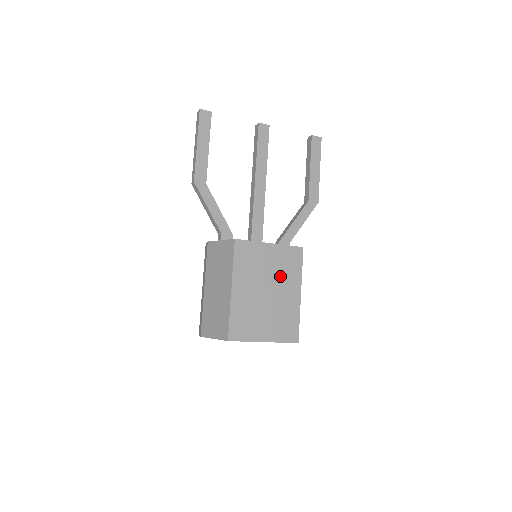
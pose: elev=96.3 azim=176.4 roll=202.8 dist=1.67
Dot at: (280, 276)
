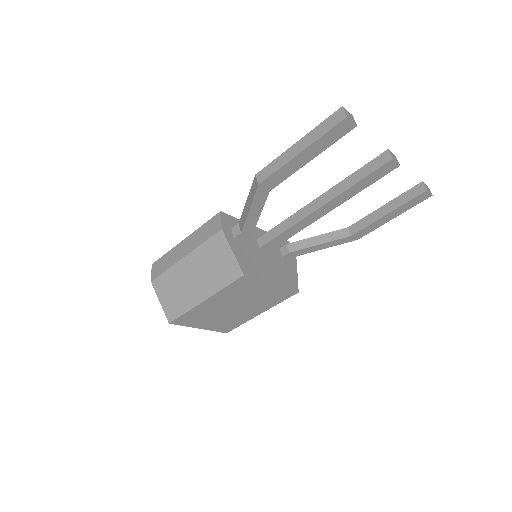
Dot at: (257, 302)
